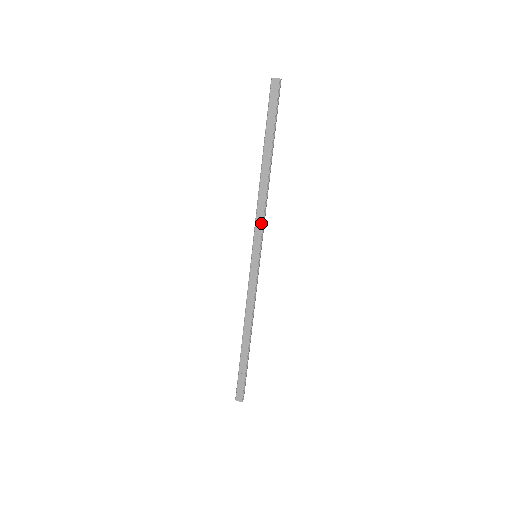
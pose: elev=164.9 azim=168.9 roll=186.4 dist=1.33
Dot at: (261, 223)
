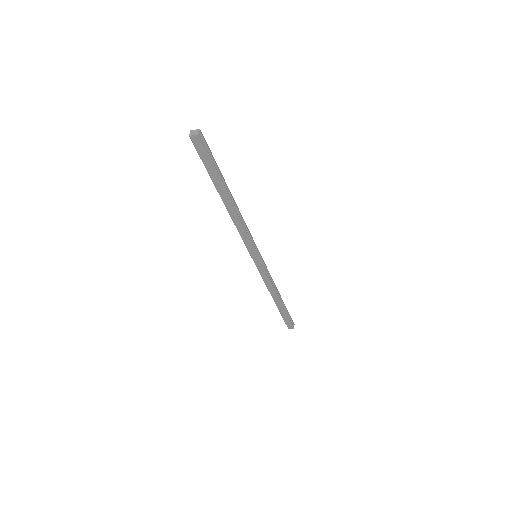
Dot at: (247, 239)
